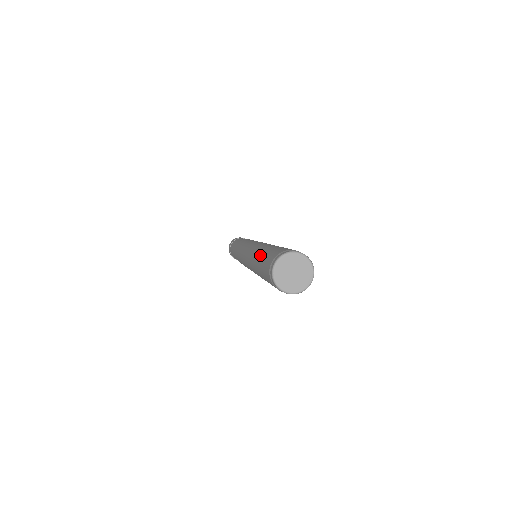
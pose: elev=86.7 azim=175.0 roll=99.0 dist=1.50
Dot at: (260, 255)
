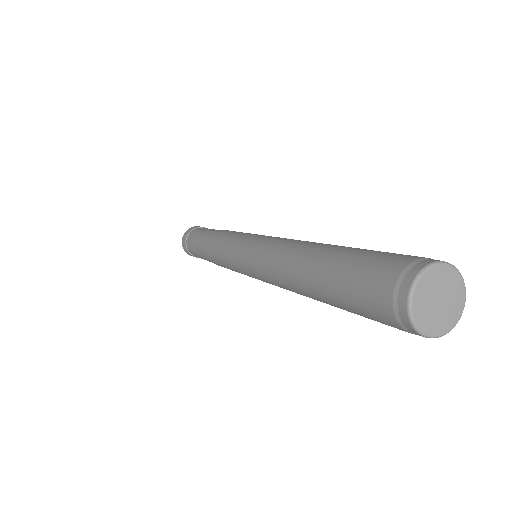
Dot at: (318, 281)
